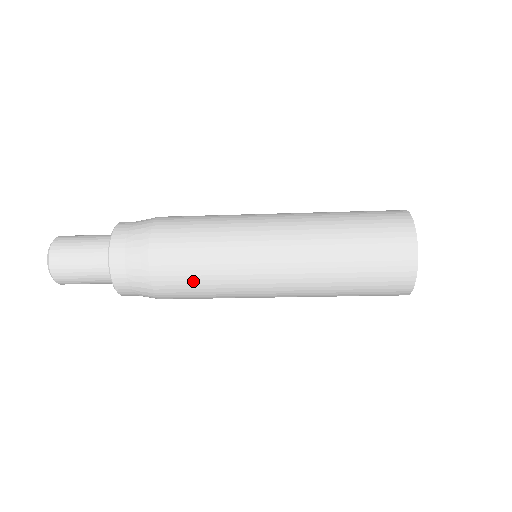
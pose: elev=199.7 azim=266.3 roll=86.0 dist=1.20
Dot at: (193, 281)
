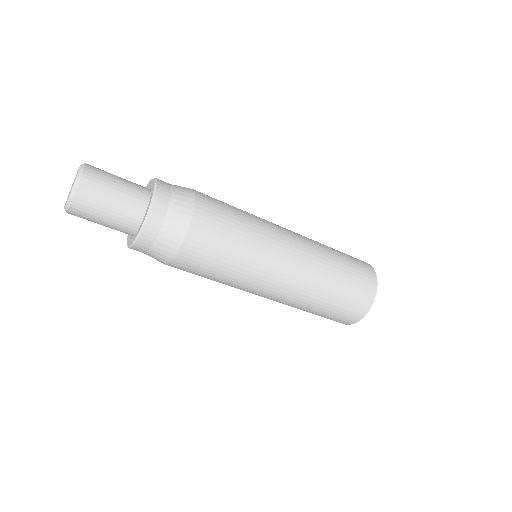
Dot at: (212, 267)
